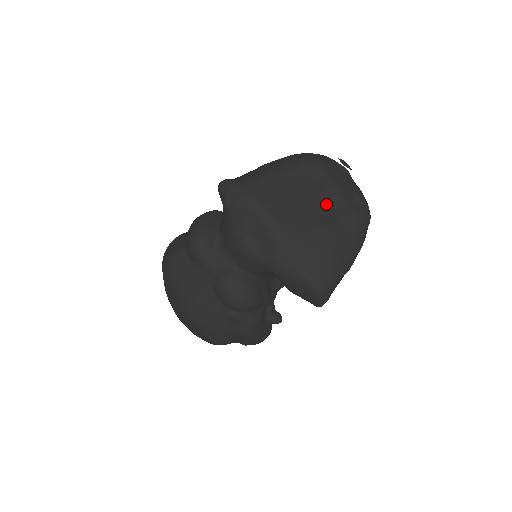
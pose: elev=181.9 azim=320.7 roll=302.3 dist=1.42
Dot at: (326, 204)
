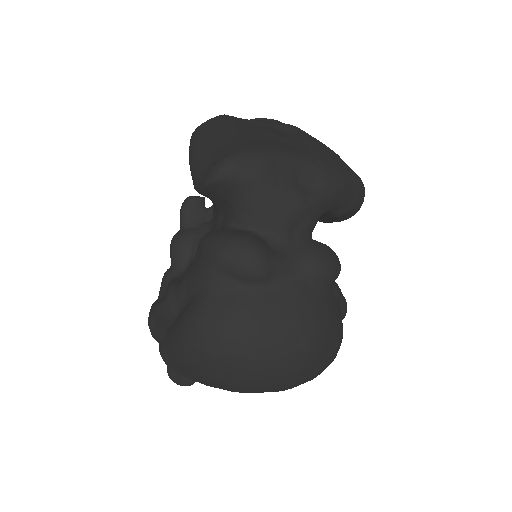
Dot at: (279, 132)
